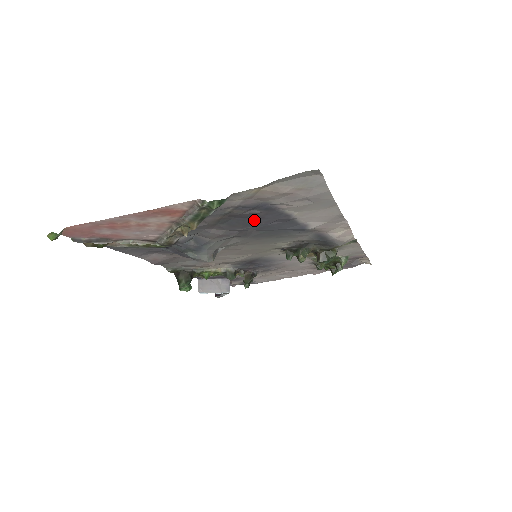
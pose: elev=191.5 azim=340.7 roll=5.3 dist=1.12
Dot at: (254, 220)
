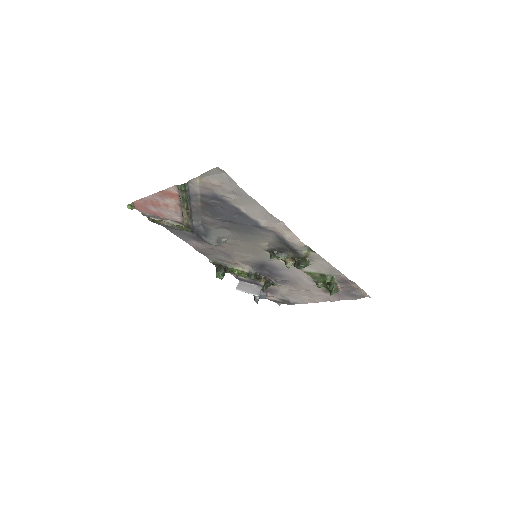
Dot at: (221, 210)
